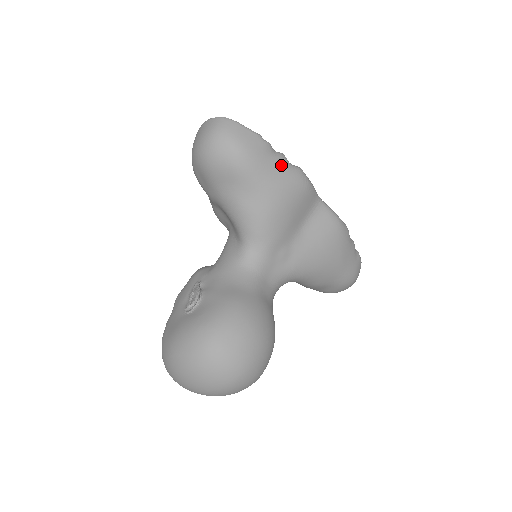
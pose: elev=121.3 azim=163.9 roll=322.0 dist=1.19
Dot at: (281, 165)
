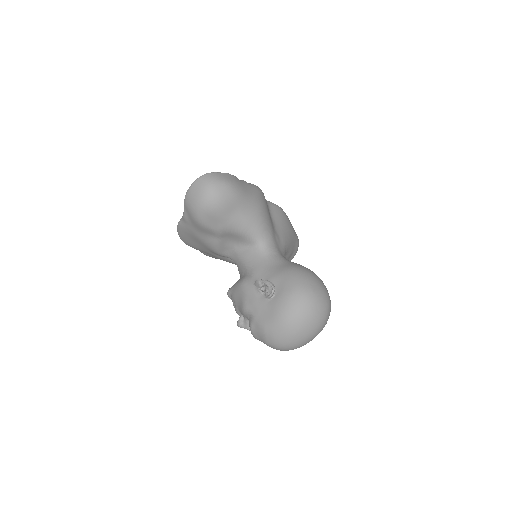
Dot at: (248, 185)
